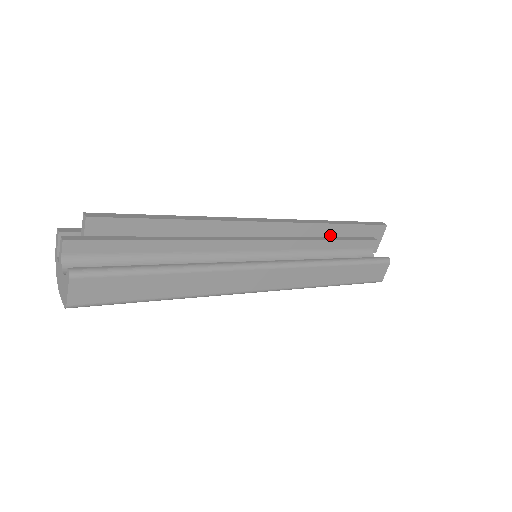
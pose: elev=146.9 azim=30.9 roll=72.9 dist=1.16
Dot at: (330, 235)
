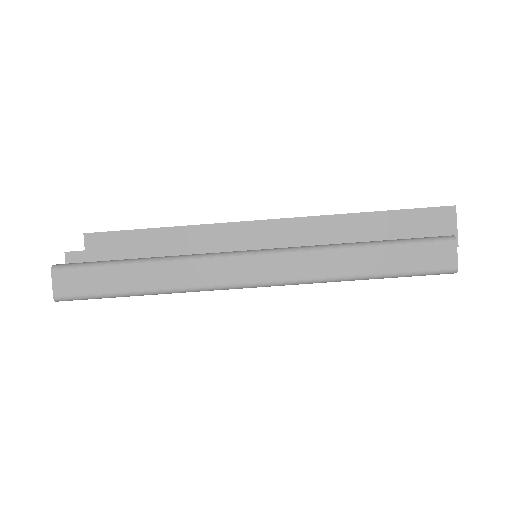
Dot at: (361, 228)
